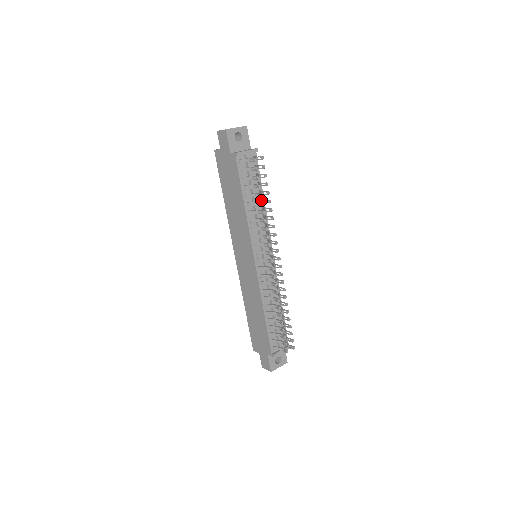
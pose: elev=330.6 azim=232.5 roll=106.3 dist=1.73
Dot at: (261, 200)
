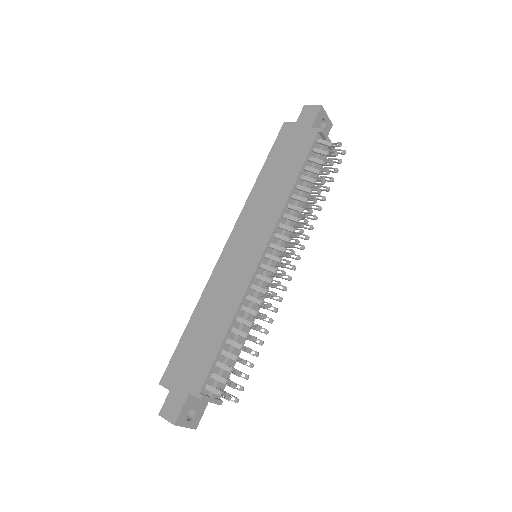
Dot at: (309, 196)
